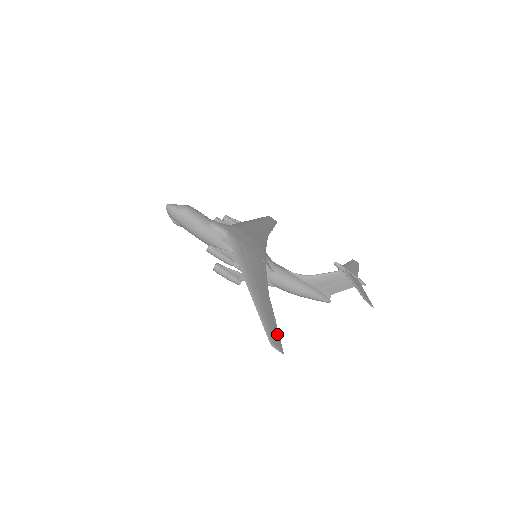
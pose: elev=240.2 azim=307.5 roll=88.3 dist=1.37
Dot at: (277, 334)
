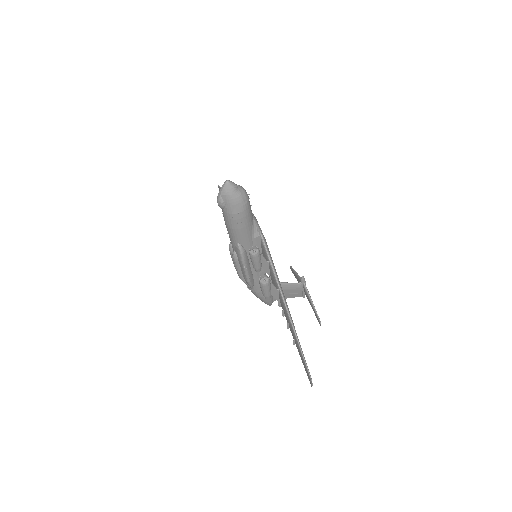
Dot at: occluded
